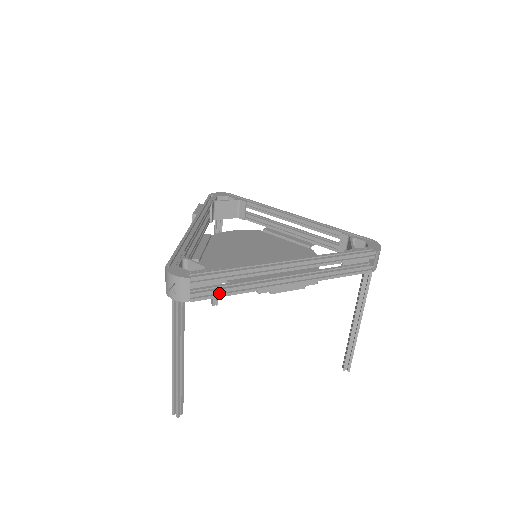
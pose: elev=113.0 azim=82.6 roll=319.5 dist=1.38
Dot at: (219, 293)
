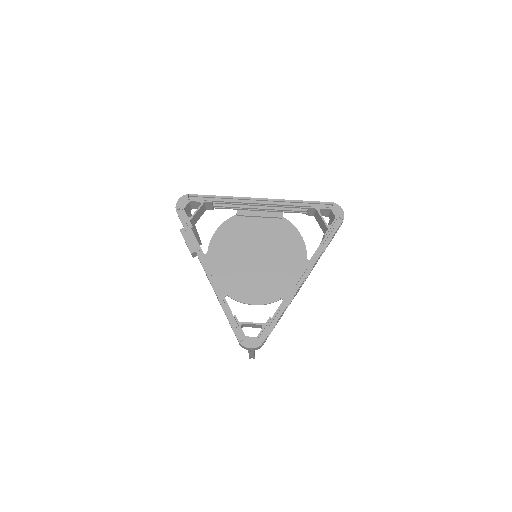
Dot at: occluded
